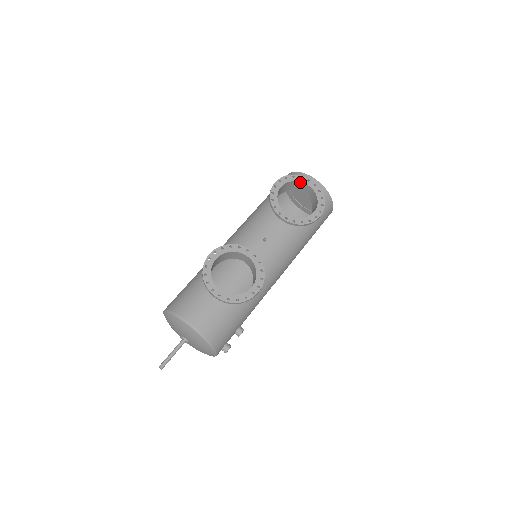
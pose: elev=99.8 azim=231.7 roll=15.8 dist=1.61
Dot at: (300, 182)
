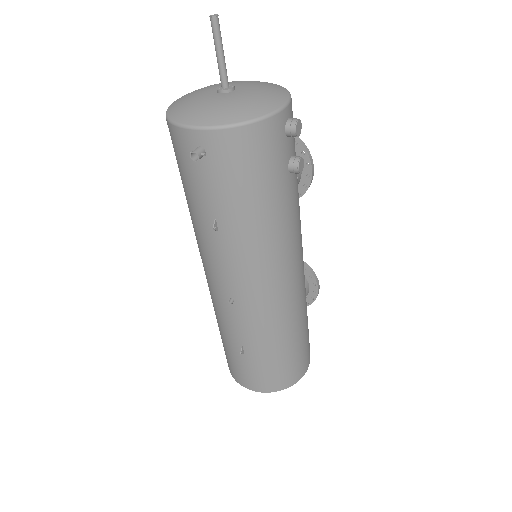
Dot at: occluded
